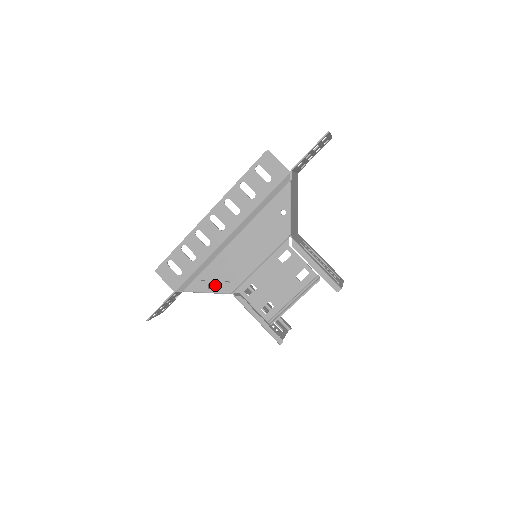
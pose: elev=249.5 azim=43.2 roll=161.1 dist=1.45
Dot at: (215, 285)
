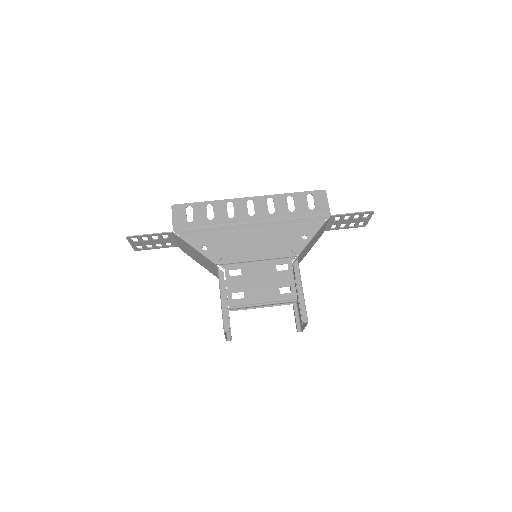
Dot at: (210, 249)
